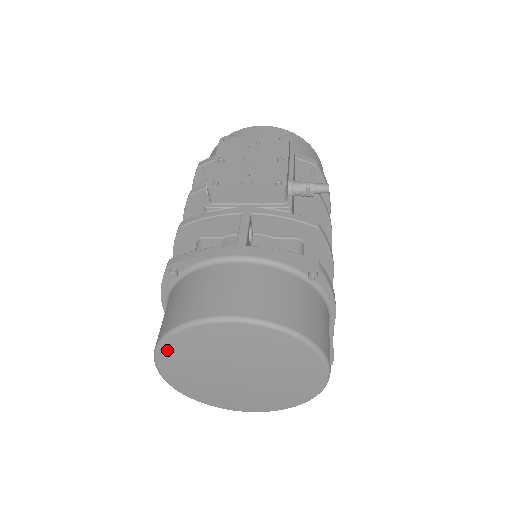
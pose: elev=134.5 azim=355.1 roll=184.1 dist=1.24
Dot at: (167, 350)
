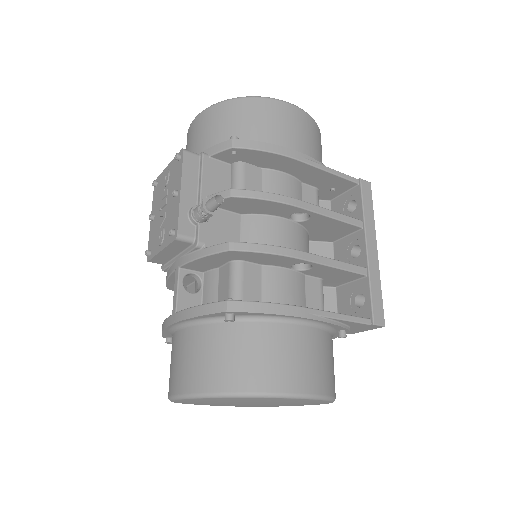
Dot at: occluded
